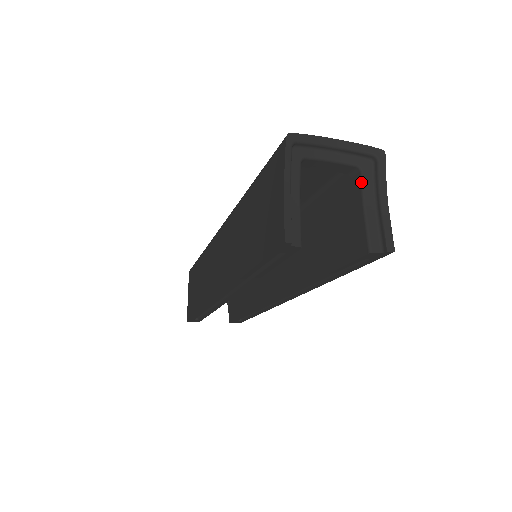
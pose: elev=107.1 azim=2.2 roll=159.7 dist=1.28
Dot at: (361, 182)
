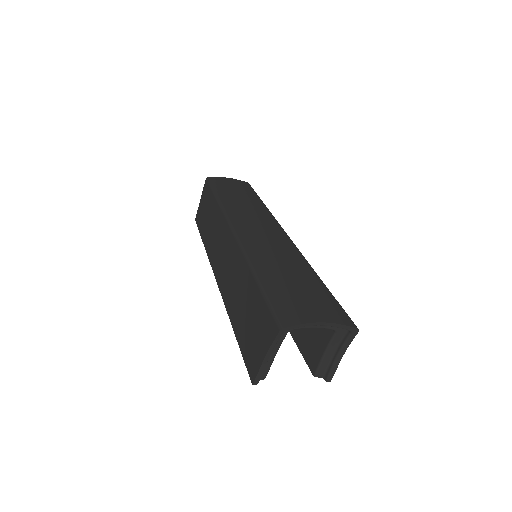
Dot at: (332, 338)
